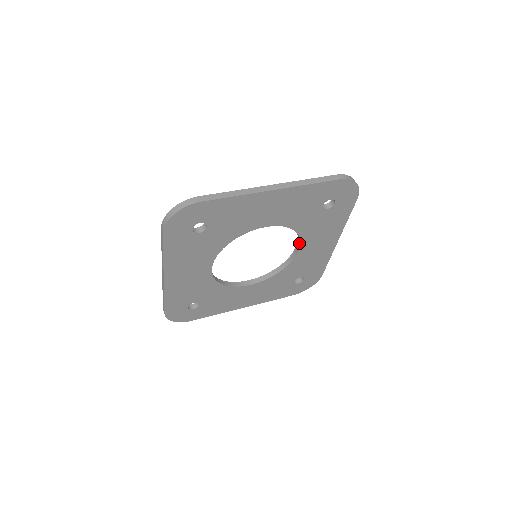
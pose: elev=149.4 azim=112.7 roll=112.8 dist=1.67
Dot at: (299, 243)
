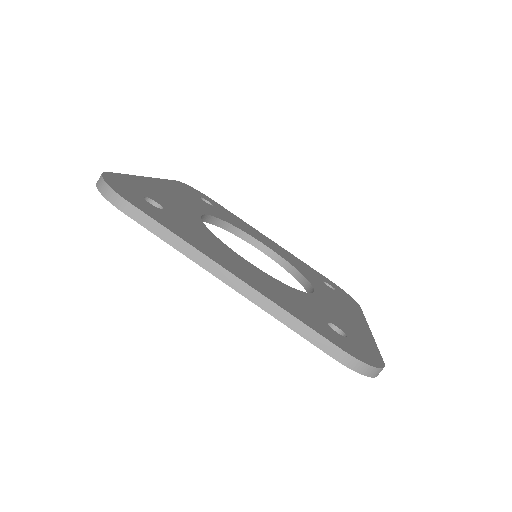
Dot at: occluded
